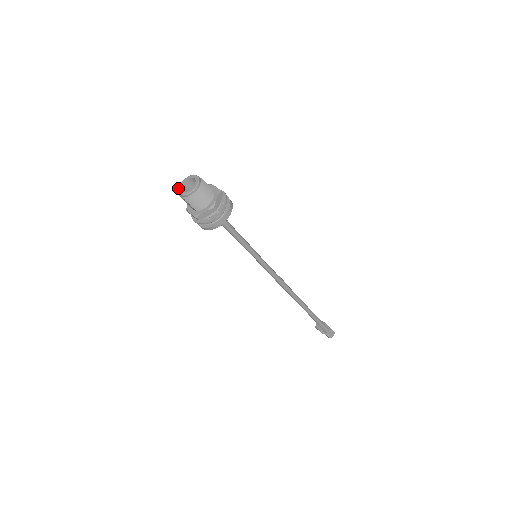
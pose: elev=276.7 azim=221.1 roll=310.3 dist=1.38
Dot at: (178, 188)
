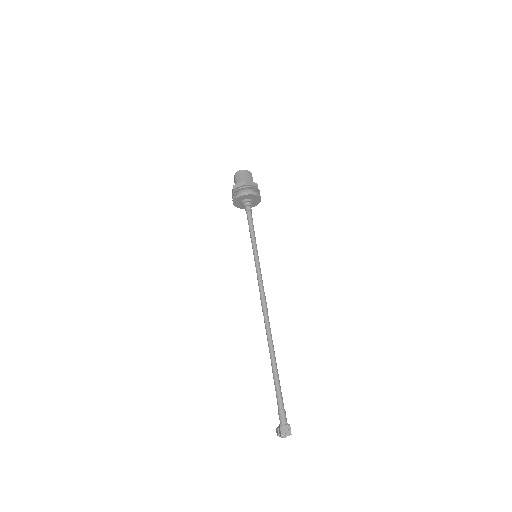
Dot at: occluded
